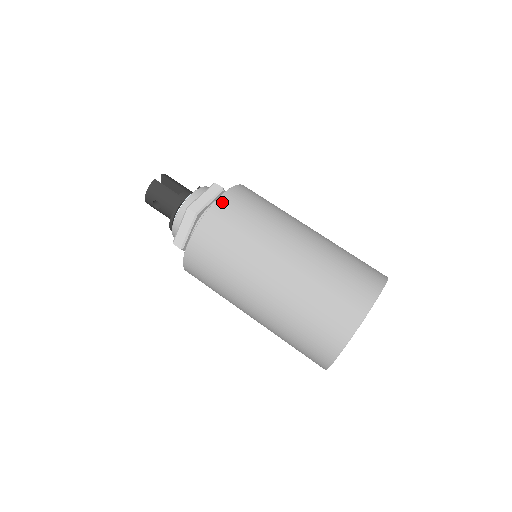
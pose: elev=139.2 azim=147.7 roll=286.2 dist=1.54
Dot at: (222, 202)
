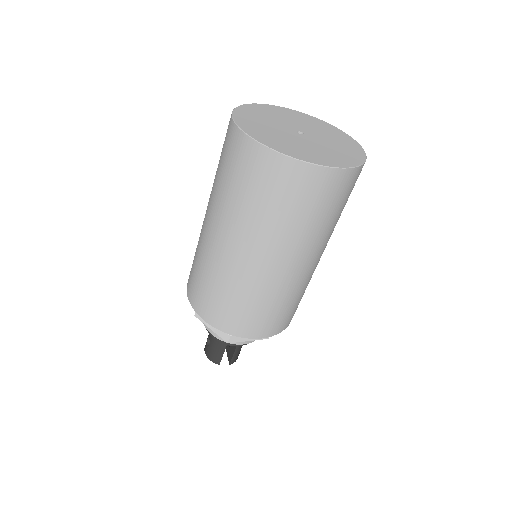
Dot at: occluded
